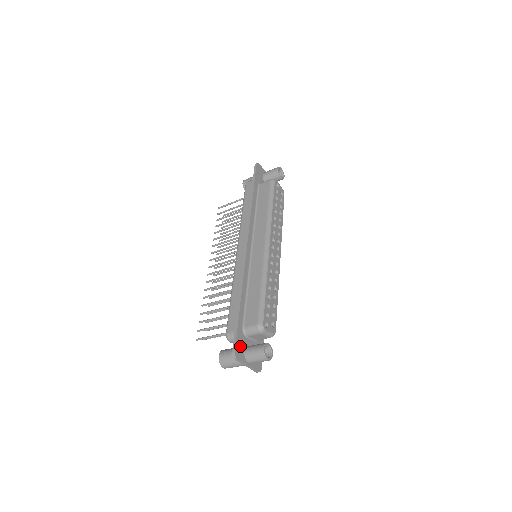
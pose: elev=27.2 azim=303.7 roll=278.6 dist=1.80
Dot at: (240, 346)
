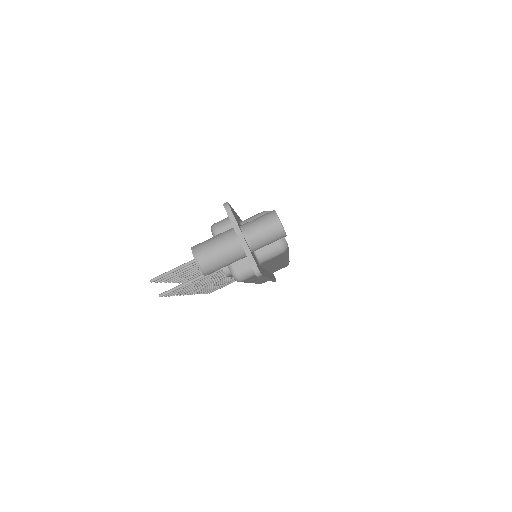
Dot at: (235, 216)
